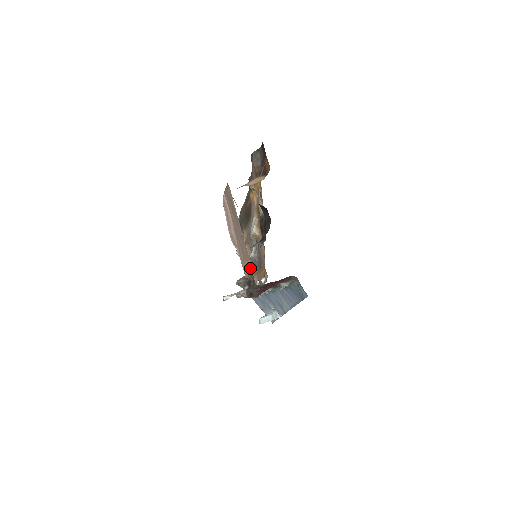
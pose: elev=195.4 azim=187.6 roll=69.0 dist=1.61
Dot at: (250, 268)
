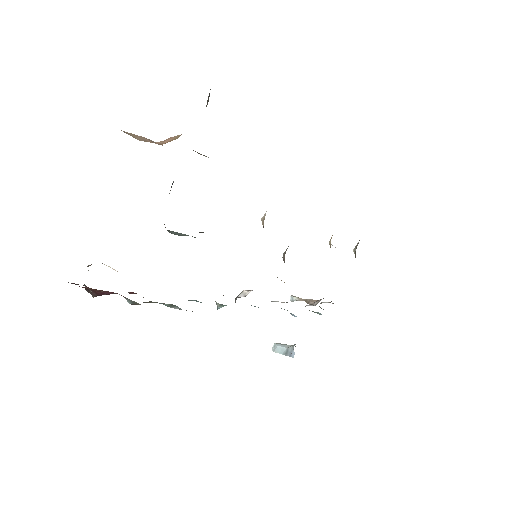
Dot at: occluded
